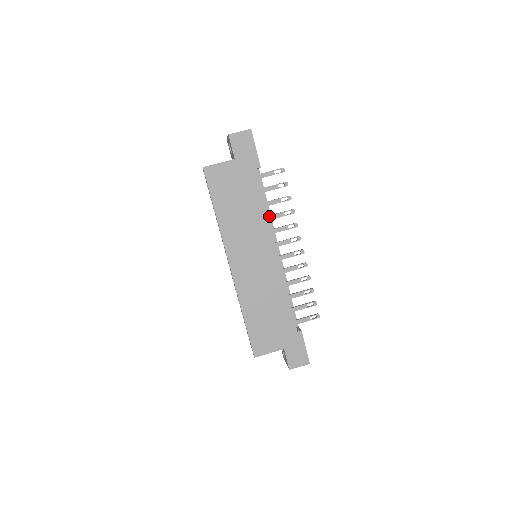
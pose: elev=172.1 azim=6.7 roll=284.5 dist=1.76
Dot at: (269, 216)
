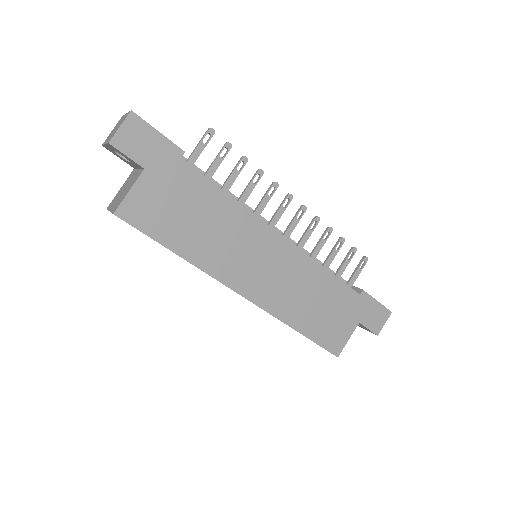
Dot at: (239, 201)
